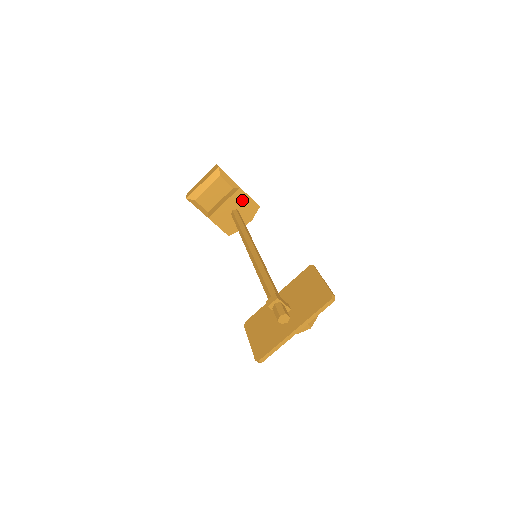
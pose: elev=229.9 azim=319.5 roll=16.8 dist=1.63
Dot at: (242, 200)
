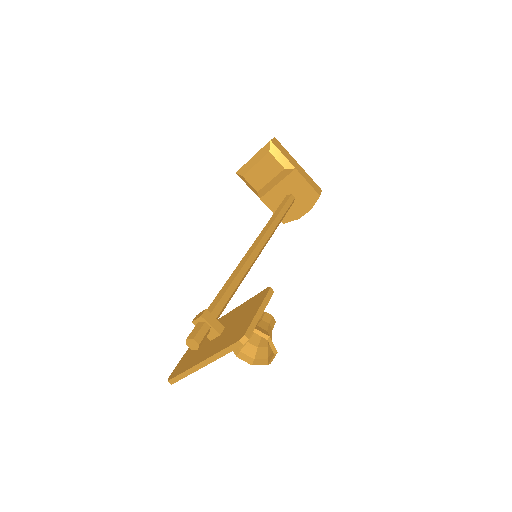
Dot at: (298, 184)
